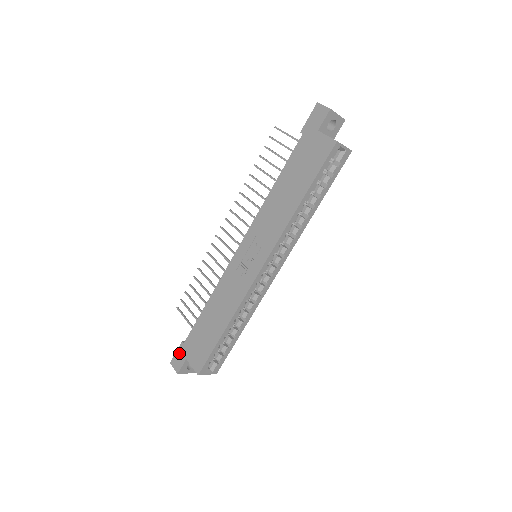
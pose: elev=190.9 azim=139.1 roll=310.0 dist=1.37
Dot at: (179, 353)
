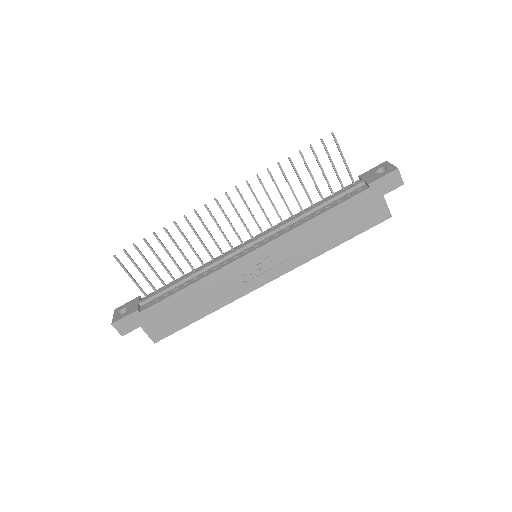
Dot at: (130, 319)
